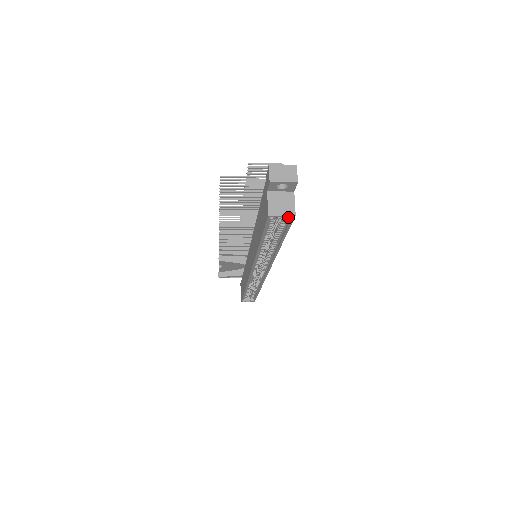
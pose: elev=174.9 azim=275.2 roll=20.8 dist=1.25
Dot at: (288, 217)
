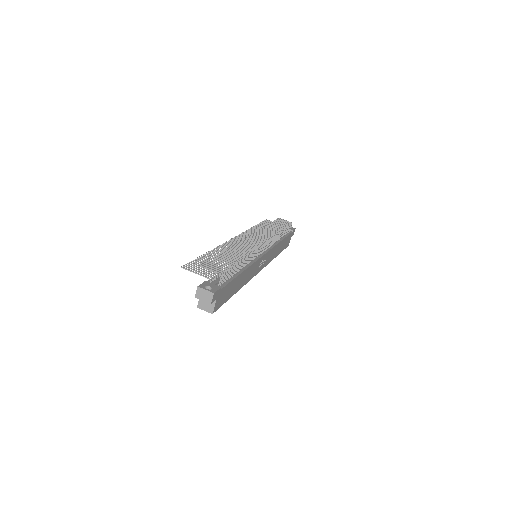
Dot at: (210, 311)
